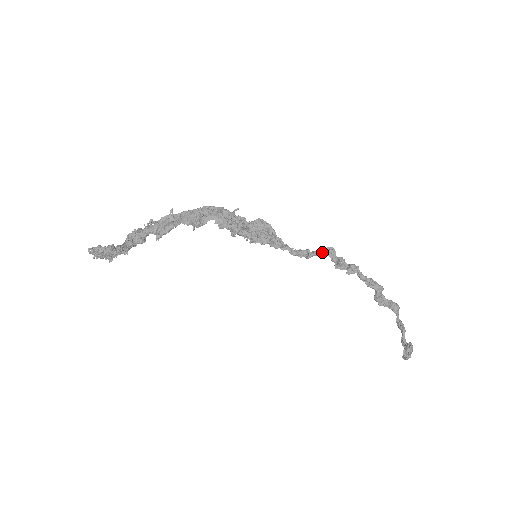
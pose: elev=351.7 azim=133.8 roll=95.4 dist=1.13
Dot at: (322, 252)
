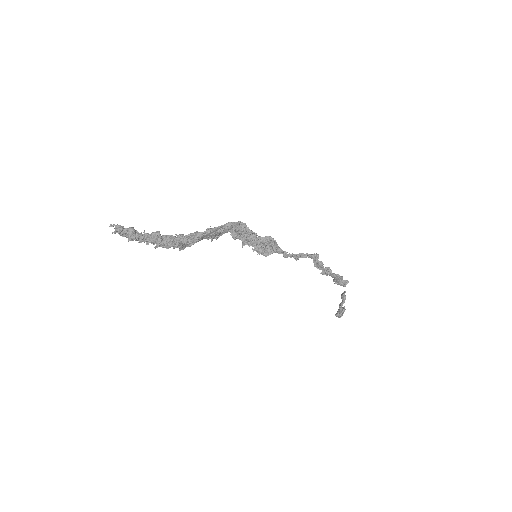
Dot at: (309, 257)
